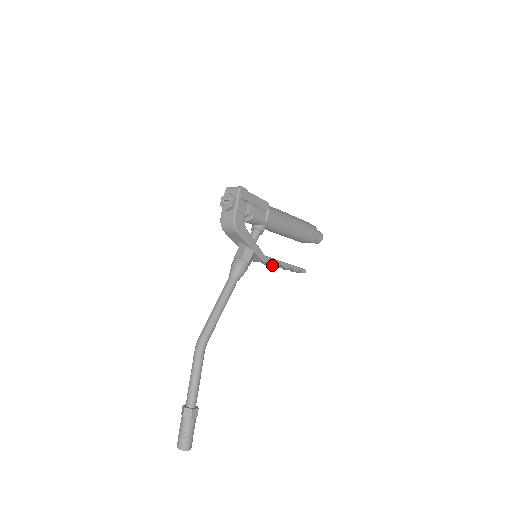
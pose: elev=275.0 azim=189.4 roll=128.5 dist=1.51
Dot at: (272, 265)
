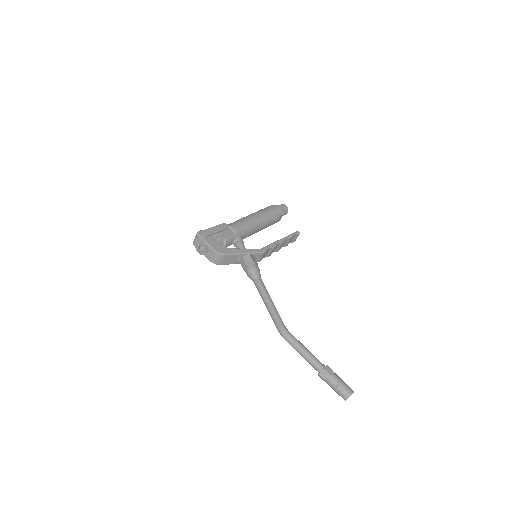
Dot at: (272, 250)
